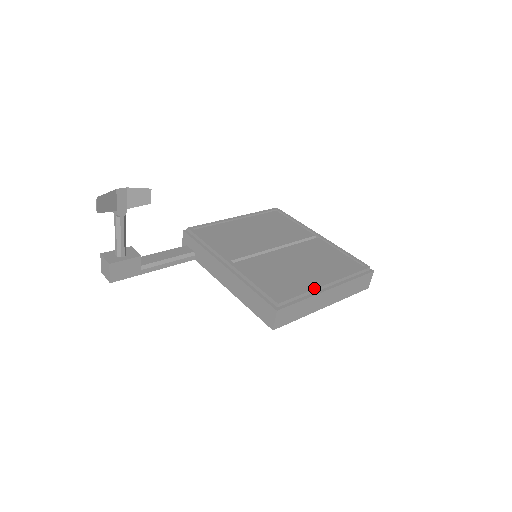
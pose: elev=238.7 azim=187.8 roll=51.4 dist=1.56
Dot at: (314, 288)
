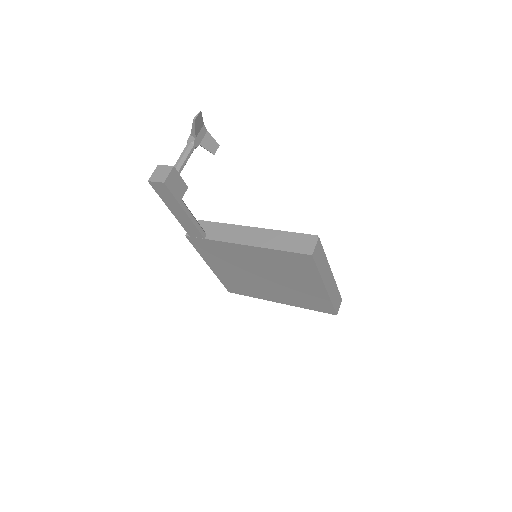
Dot at: occluded
